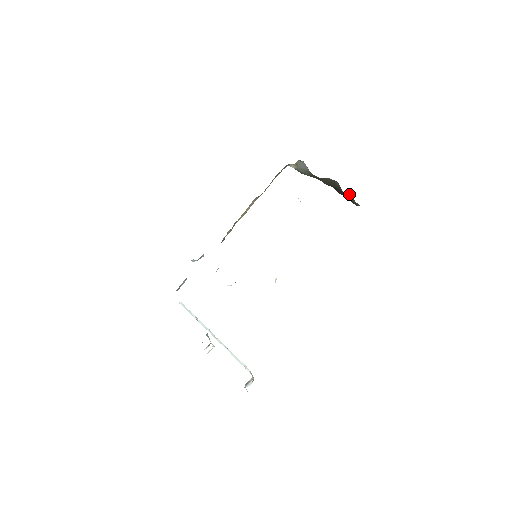
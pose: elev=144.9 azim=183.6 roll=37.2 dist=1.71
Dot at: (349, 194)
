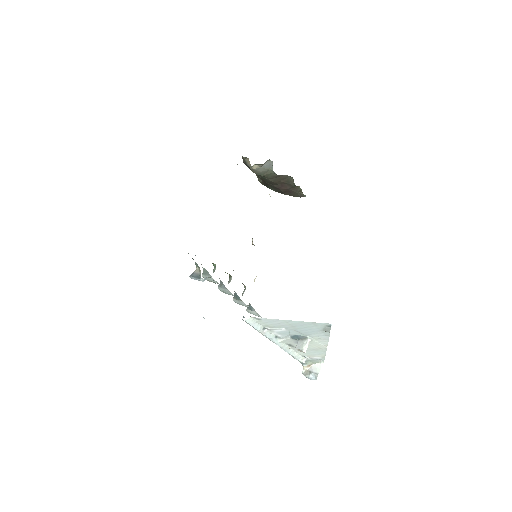
Dot at: (299, 187)
